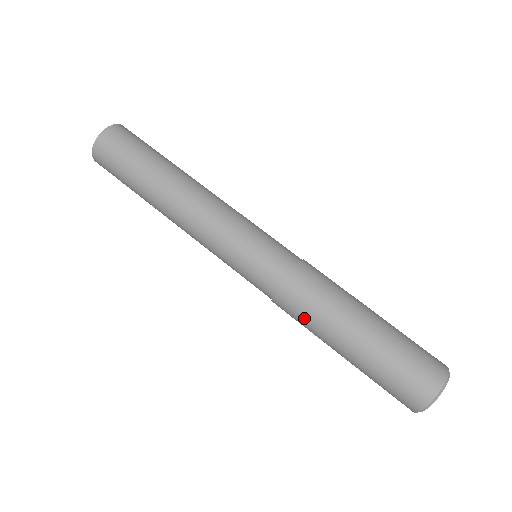
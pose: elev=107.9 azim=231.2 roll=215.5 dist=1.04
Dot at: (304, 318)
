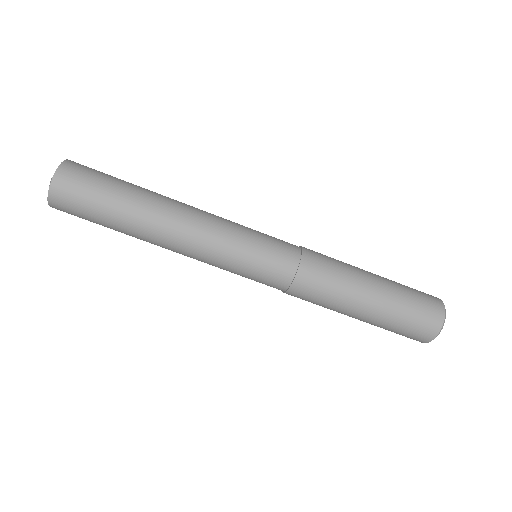
Dot at: (319, 302)
